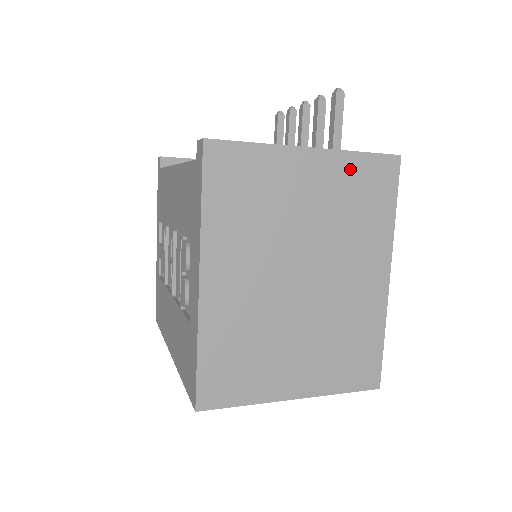
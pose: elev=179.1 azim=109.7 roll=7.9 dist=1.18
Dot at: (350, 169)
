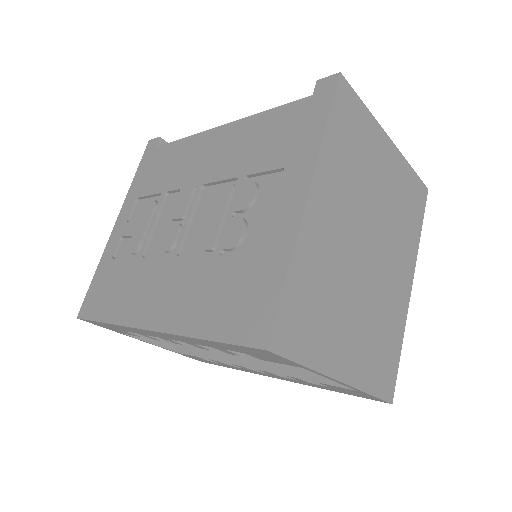
Dot at: (406, 176)
